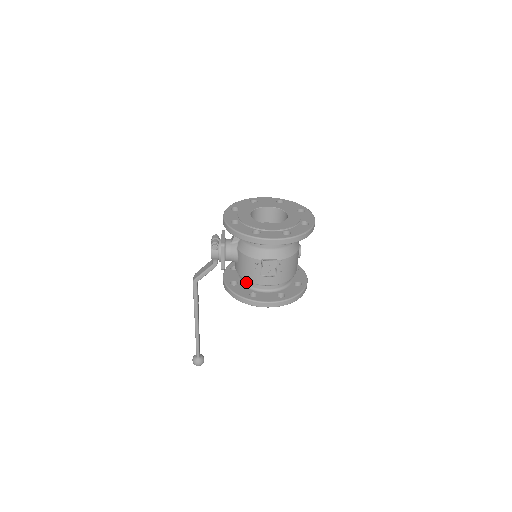
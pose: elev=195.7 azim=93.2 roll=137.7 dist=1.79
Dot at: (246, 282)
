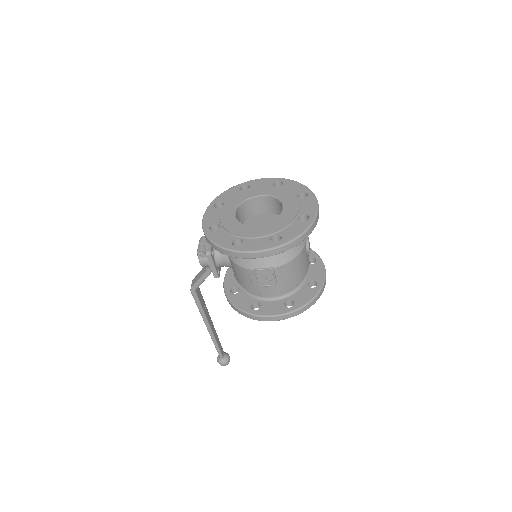
Dot at: occluded
